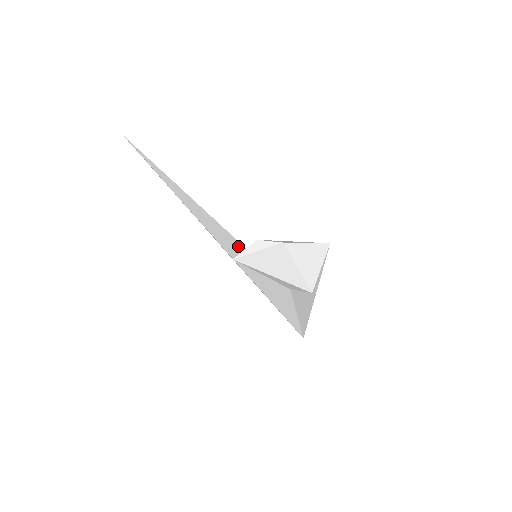
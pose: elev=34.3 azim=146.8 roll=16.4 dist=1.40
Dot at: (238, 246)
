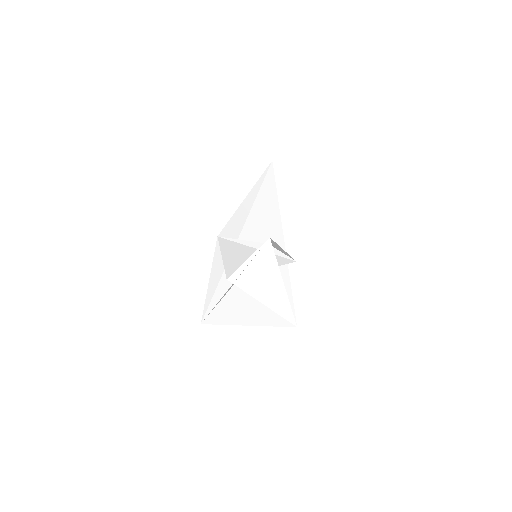
Dot at: occluded
